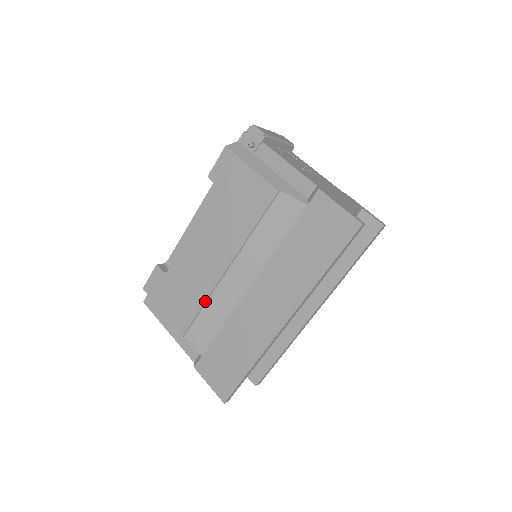
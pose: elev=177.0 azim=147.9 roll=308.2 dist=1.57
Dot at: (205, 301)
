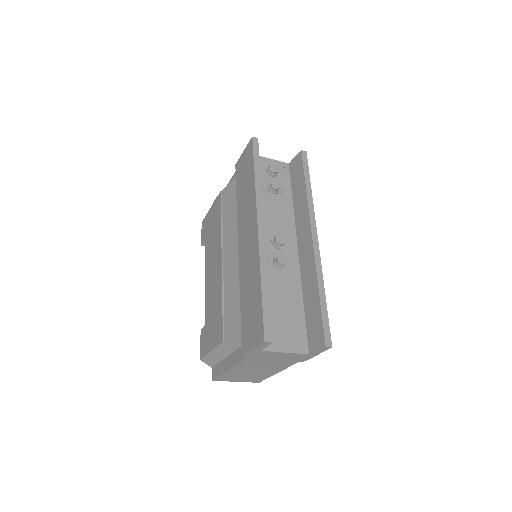
Dot at: (222, 296)
